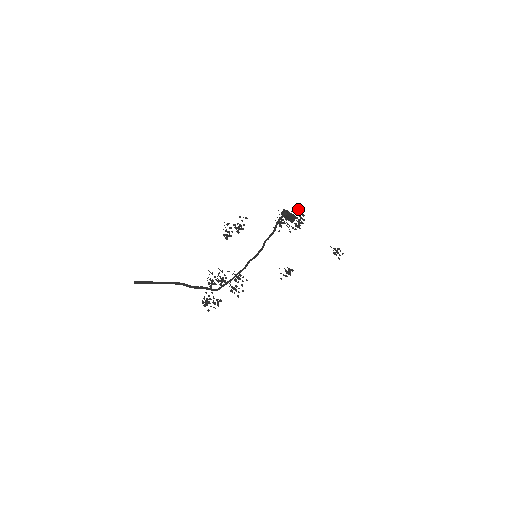
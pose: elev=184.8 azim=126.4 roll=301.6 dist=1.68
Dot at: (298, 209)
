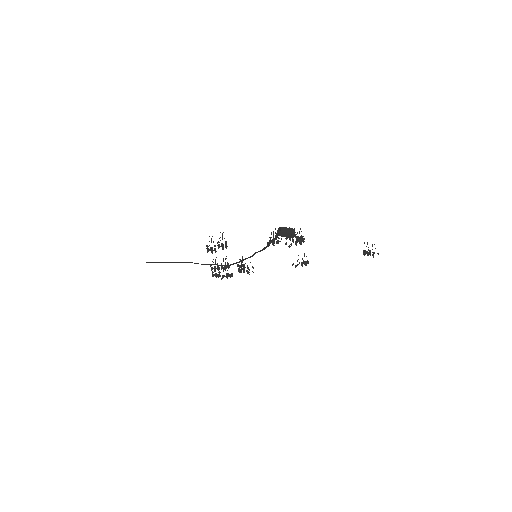
Dot at: occluded
